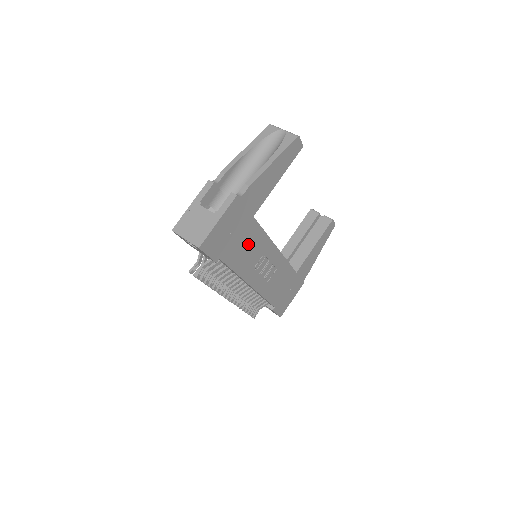
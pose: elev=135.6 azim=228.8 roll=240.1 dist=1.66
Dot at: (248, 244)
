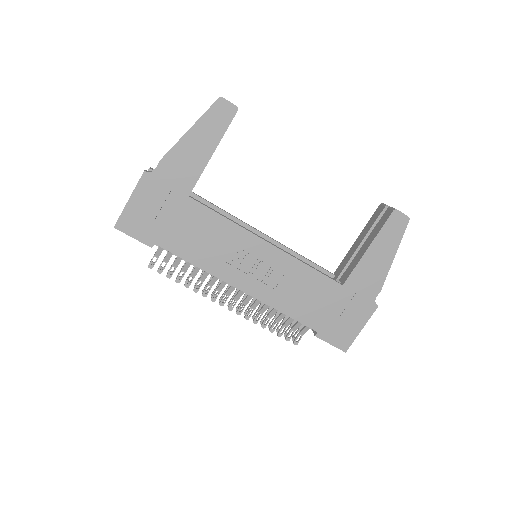
Dot at: (199, 231)
